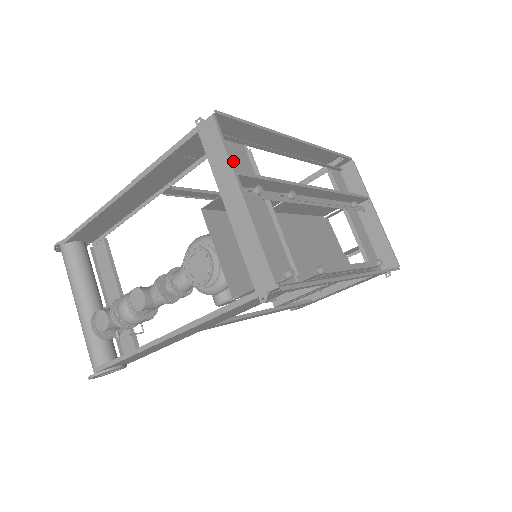
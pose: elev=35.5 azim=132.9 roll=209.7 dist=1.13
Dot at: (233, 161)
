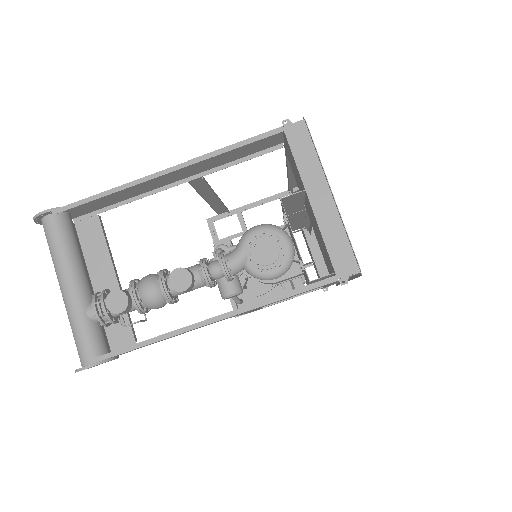
Dot at: occluded
